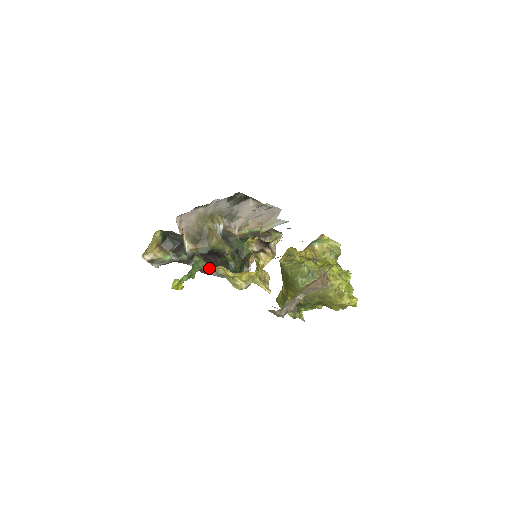
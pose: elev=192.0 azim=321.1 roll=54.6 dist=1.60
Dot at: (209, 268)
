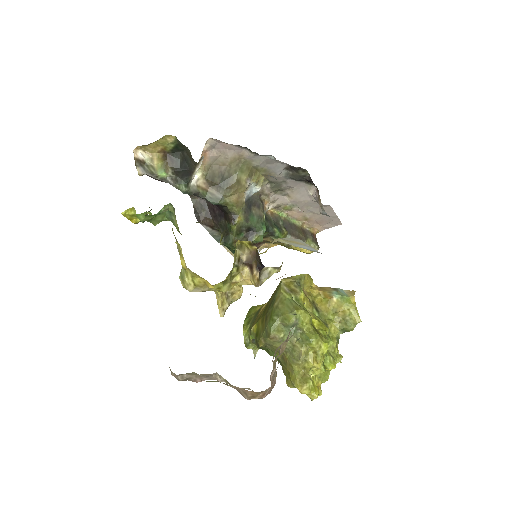
Dot at: (178, 230)
